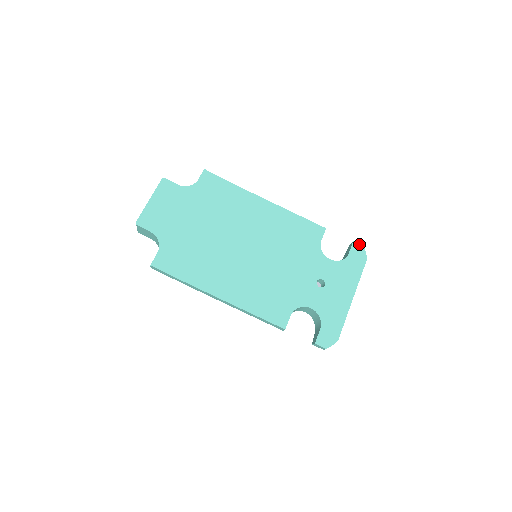
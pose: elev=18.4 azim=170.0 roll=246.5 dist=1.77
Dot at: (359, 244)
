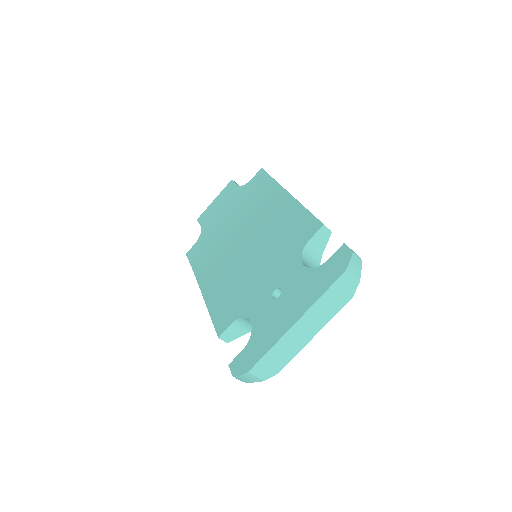
Dot at: occluded
